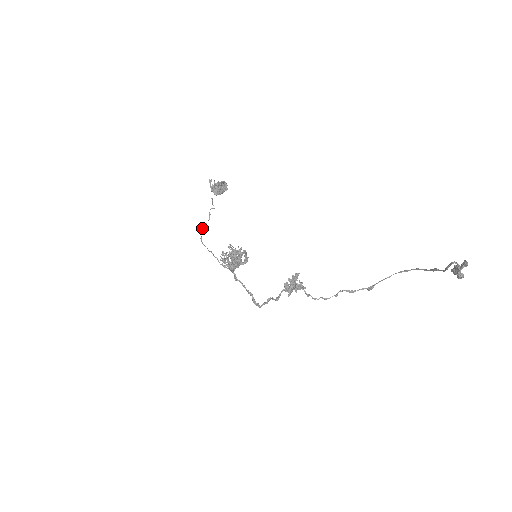
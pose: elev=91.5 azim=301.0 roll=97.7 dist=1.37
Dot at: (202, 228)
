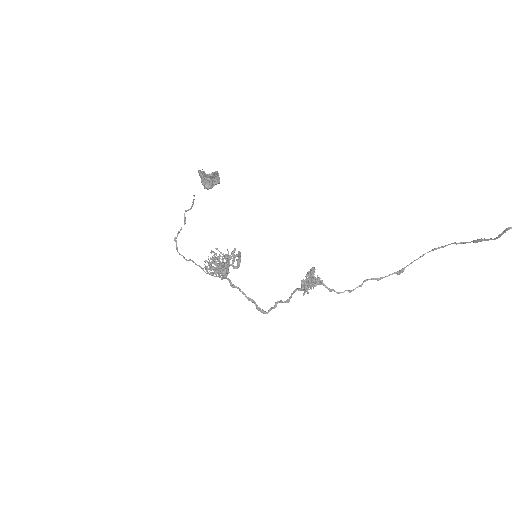
Dot at: (177, 234)
